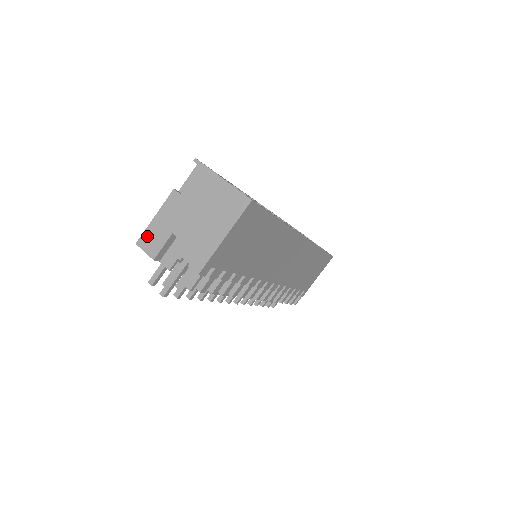
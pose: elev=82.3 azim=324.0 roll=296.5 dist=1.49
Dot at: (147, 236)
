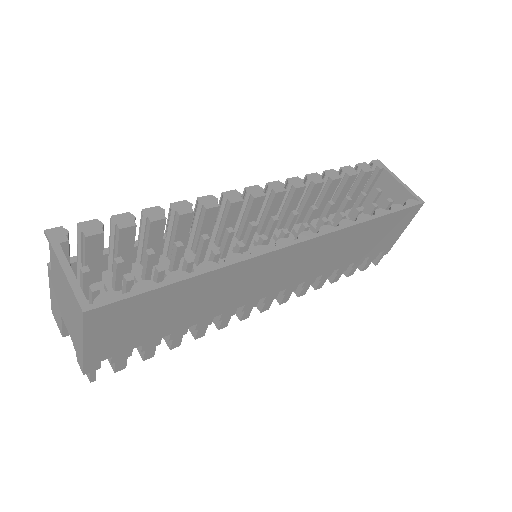
Dot at: (53, 309)
